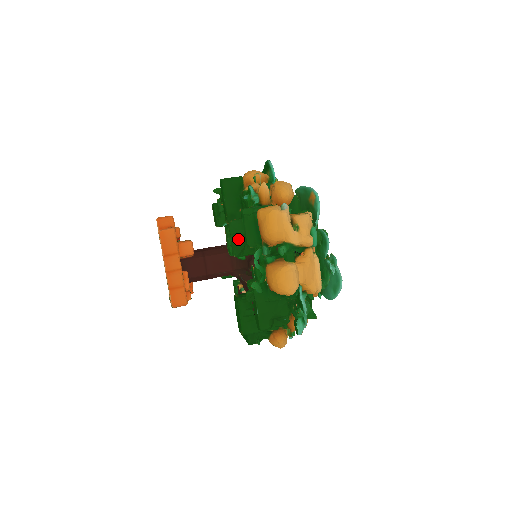
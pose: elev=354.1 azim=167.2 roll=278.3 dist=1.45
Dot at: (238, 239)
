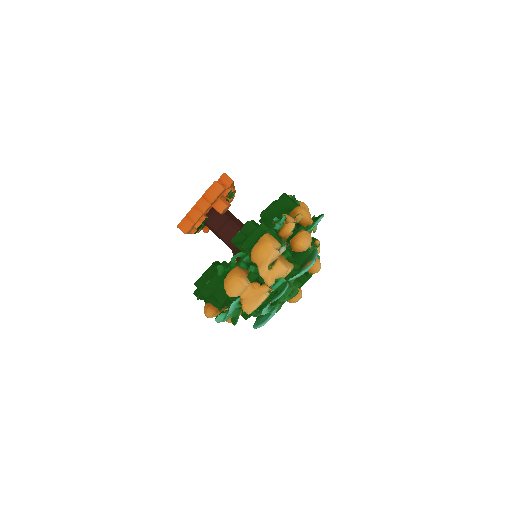
Dot at: (243, 235)
